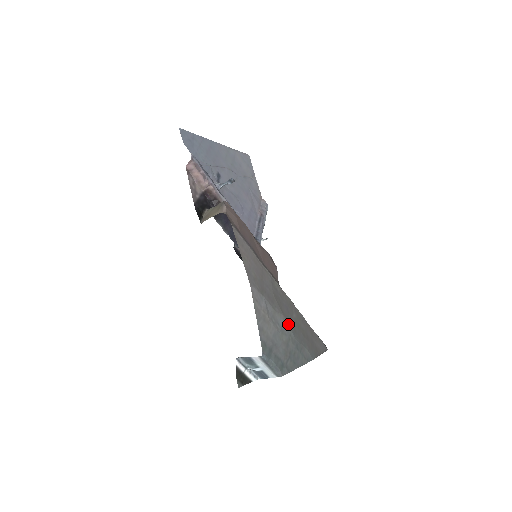
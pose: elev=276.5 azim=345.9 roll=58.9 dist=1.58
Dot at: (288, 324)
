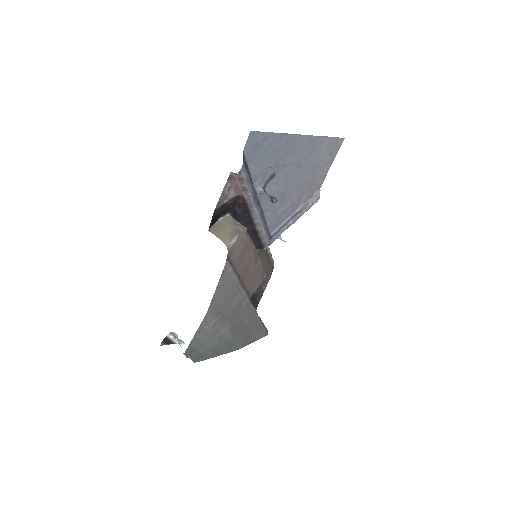
Dot at: (231, 331)
